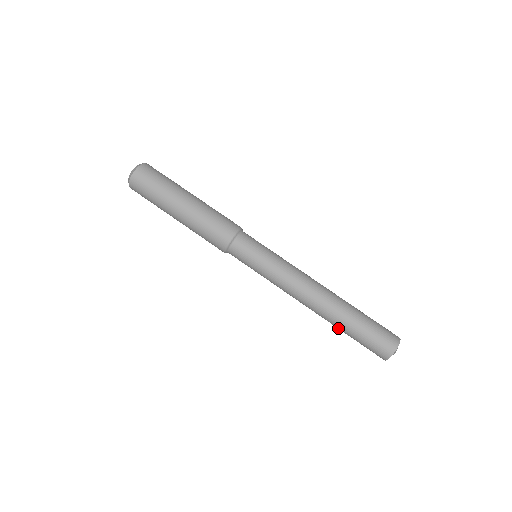
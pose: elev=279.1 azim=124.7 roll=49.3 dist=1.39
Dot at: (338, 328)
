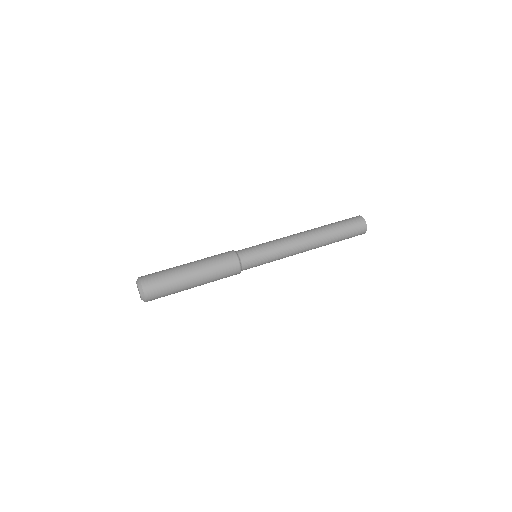
Dot at: (333, 240)
